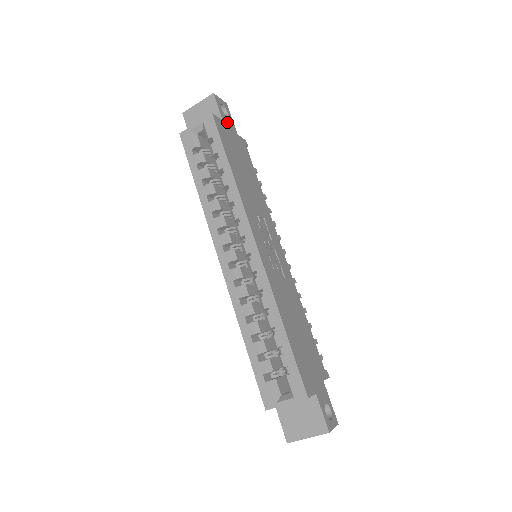
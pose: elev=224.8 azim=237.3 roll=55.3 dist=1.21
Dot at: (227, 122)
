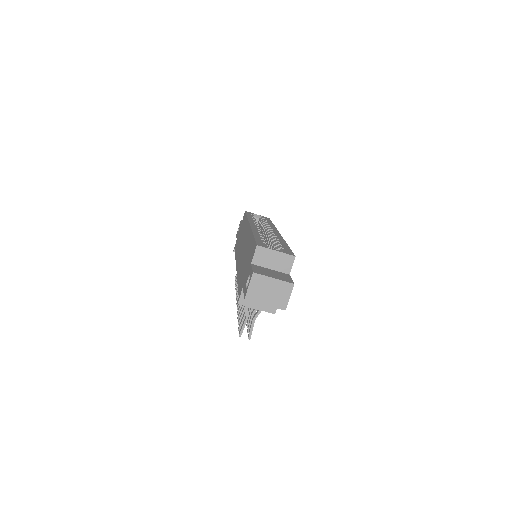
Dot at: occluded
